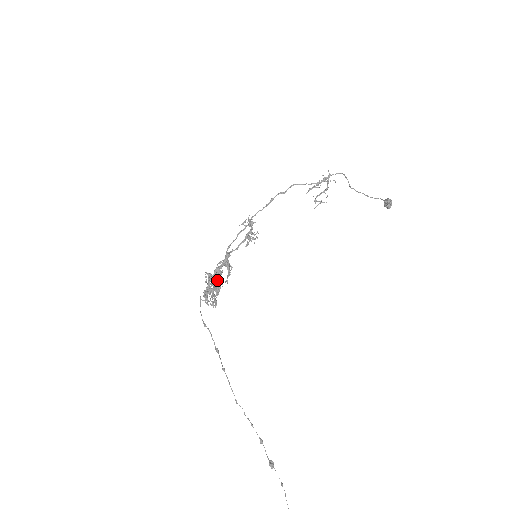
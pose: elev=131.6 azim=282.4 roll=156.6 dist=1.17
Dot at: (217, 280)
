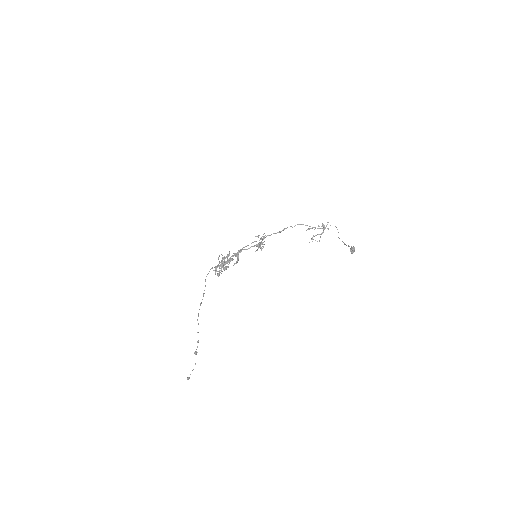
Dot at: (226, 261)
